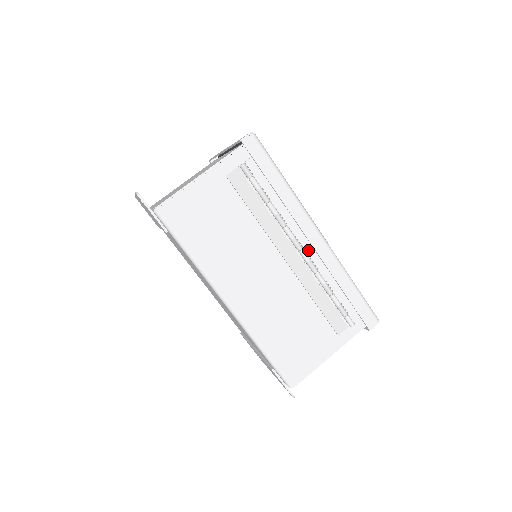
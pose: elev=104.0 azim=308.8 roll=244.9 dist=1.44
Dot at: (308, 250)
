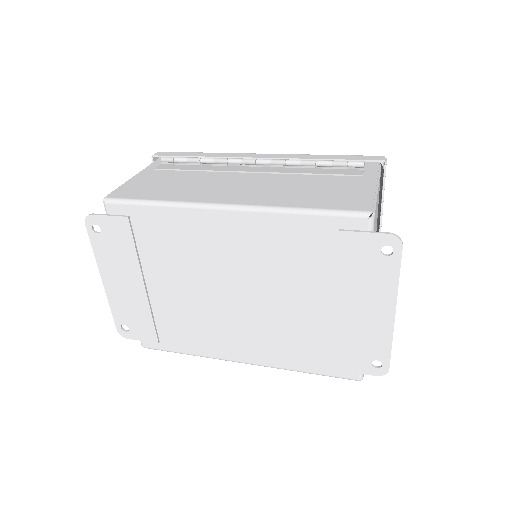
Dot at: occluded
